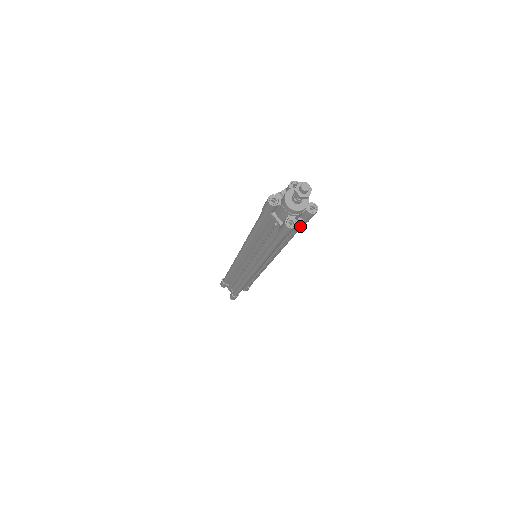
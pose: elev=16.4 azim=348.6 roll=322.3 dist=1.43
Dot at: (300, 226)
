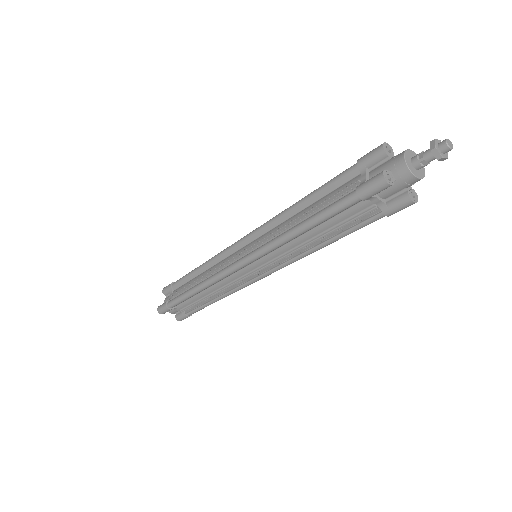
Dot at: (368, 219)
